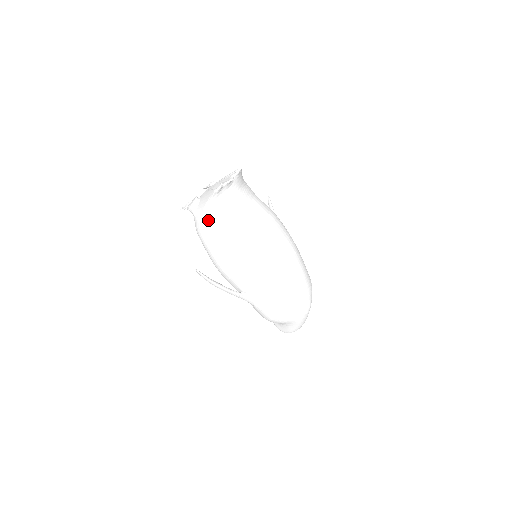
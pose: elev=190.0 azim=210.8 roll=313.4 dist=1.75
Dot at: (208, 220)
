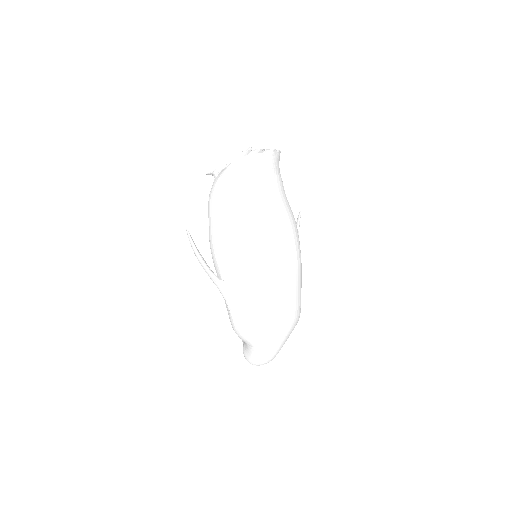
Dot at: (223, 183)
